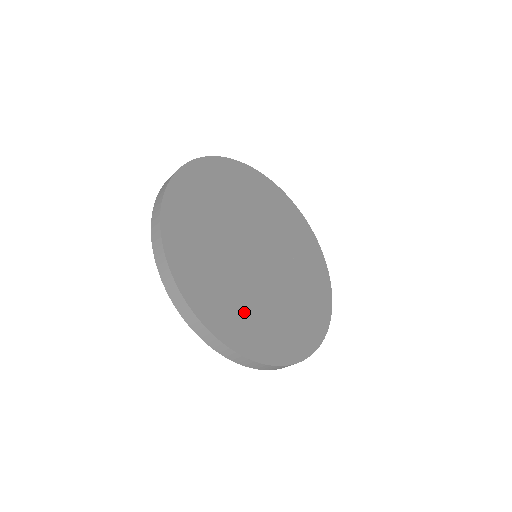
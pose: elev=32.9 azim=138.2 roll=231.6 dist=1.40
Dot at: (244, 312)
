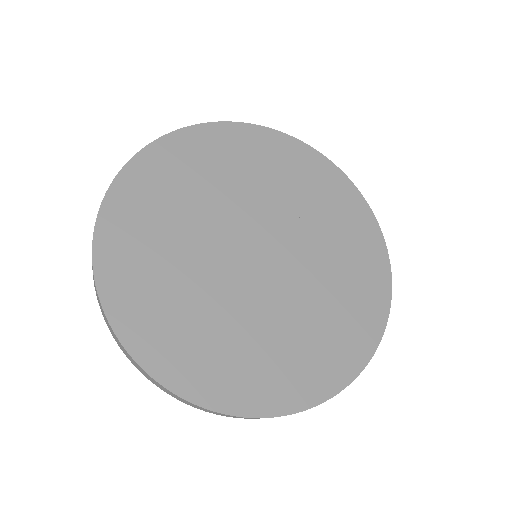
Dot at: (178, 311)
